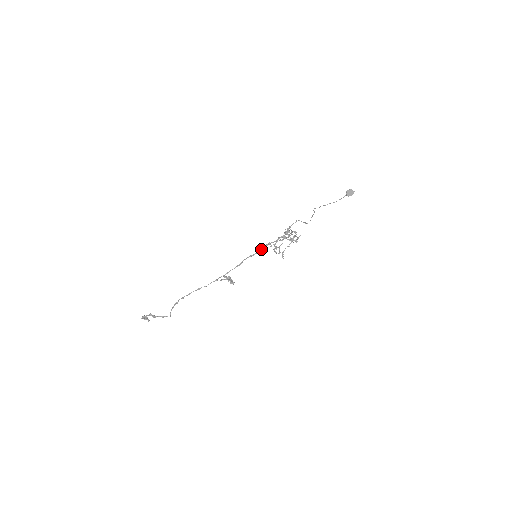
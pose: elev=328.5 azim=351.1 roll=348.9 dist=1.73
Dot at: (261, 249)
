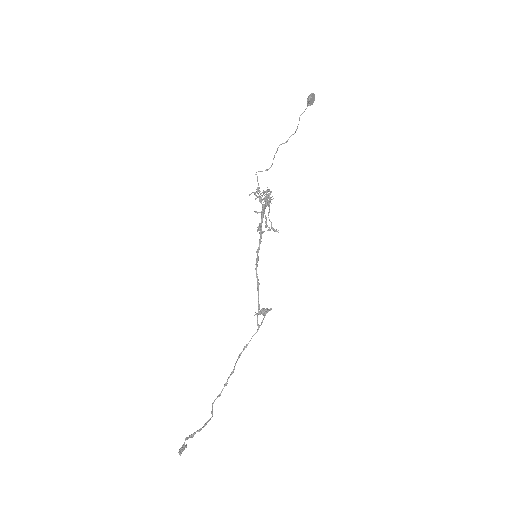
Dot at: (259, 243)
